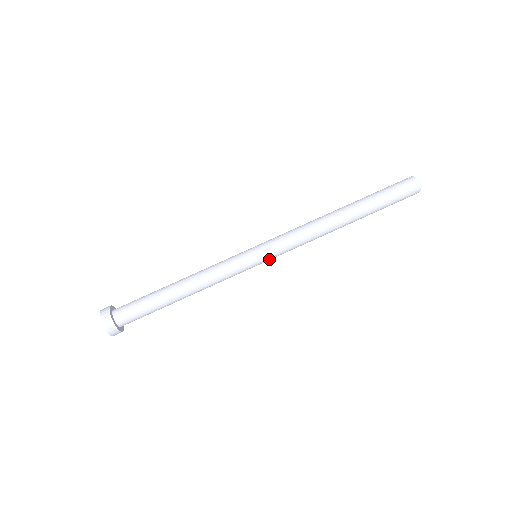
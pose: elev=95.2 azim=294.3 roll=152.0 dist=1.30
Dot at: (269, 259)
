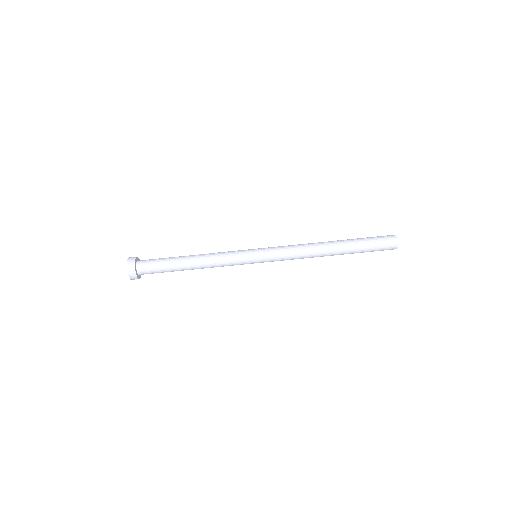
Dot at: occluded
